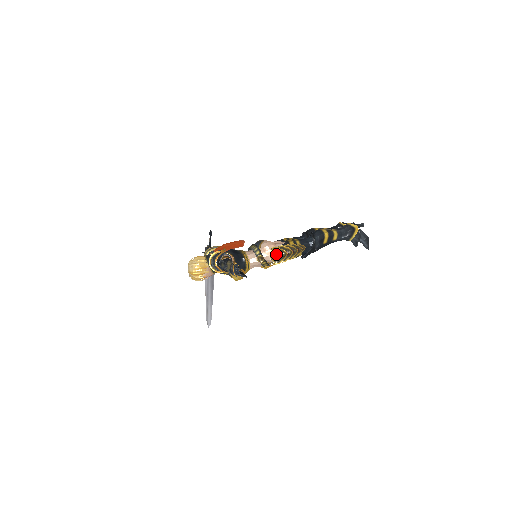
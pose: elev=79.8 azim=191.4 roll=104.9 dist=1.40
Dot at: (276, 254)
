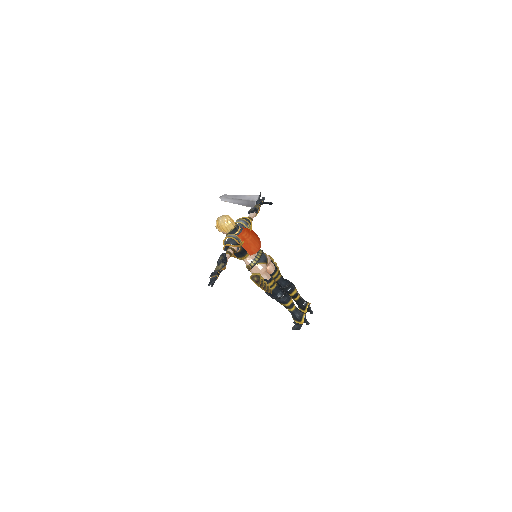
Dot at: (256, 278)
